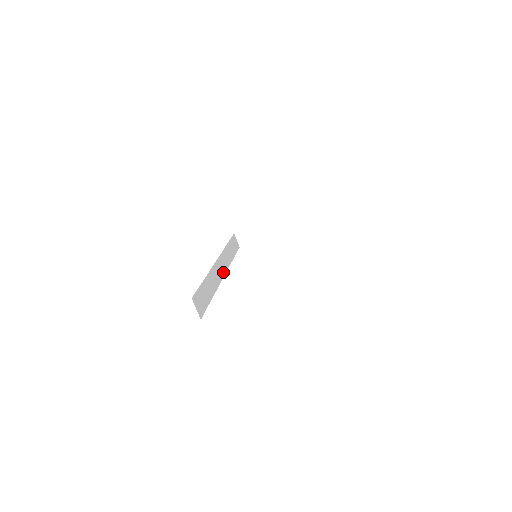
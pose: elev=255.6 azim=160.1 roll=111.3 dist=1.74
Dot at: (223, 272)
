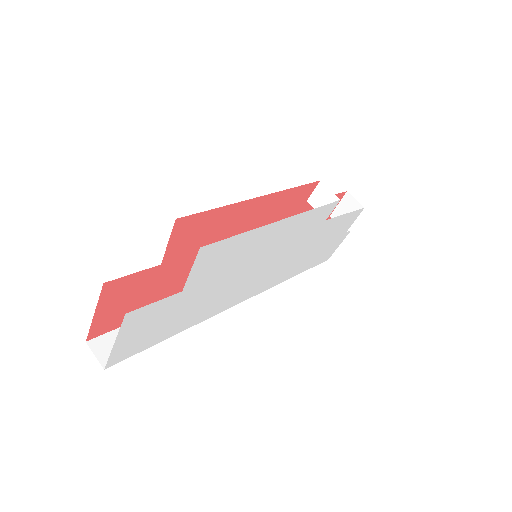
Dot at: occluded
